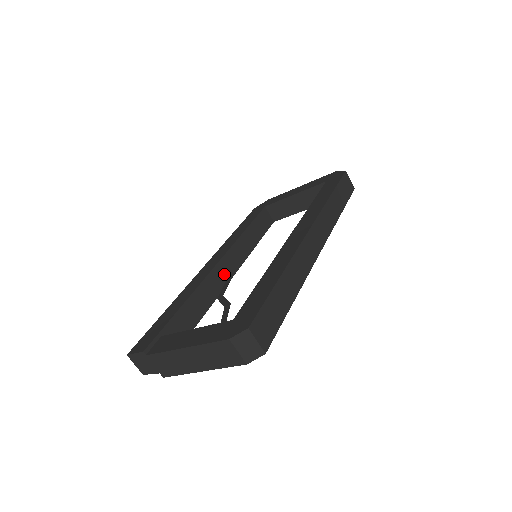
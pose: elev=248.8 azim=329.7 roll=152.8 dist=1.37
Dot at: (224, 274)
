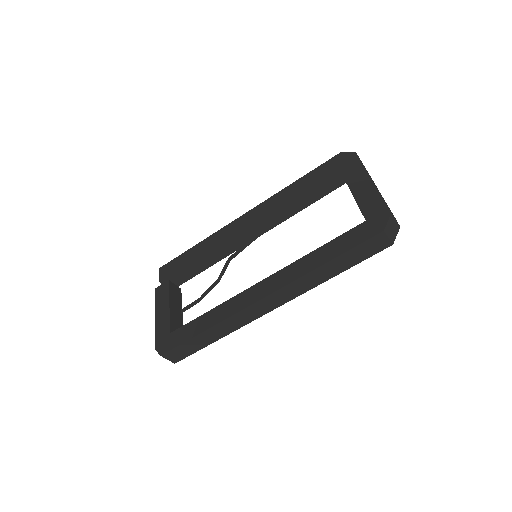
Dot at: (249, 235)
